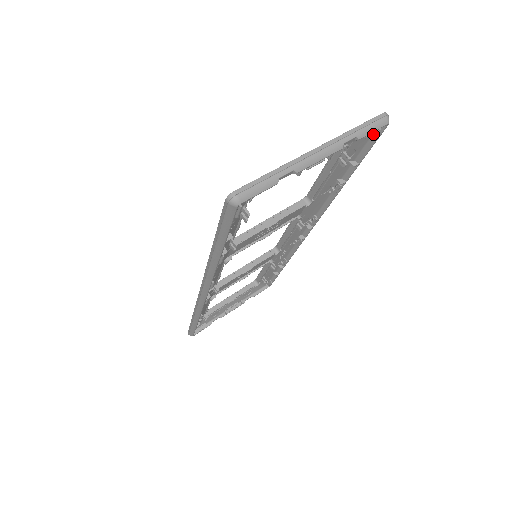
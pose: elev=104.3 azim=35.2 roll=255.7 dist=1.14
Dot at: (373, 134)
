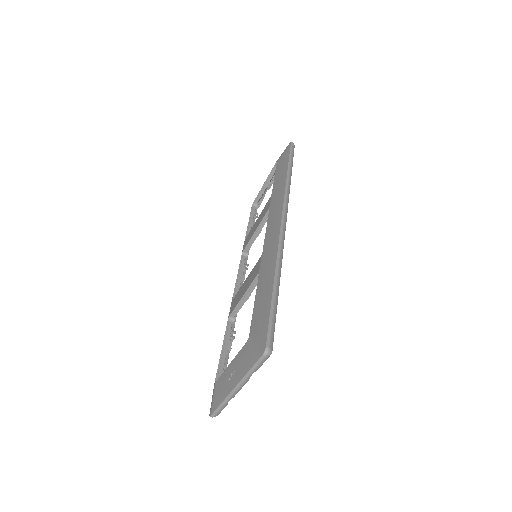
Dot at: occluded
